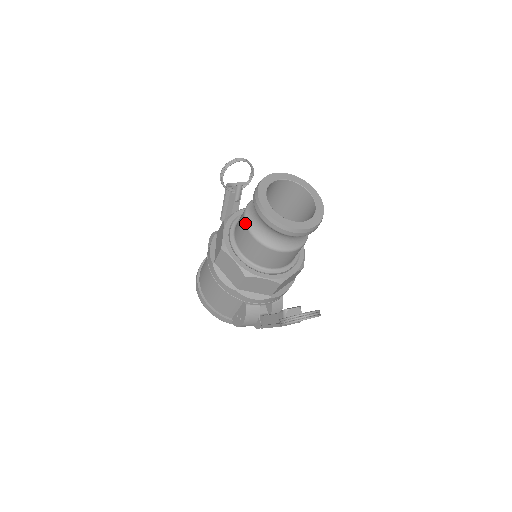
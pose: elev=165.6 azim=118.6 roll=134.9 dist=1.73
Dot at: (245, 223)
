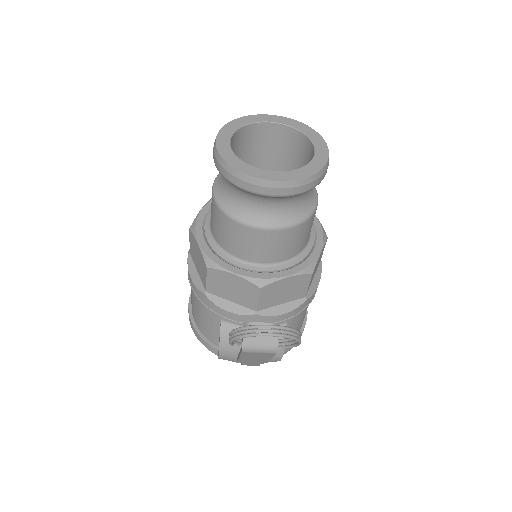
Dot at: occluded
